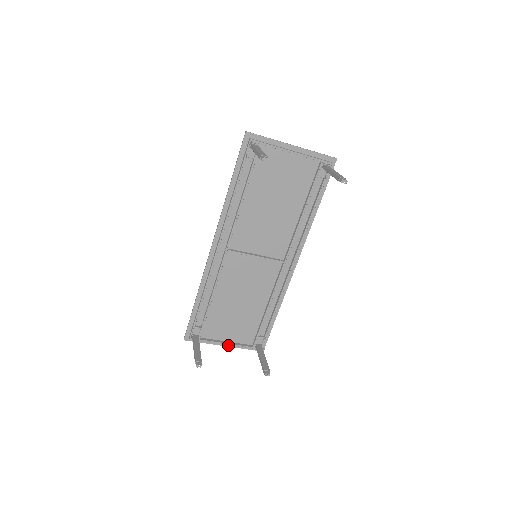
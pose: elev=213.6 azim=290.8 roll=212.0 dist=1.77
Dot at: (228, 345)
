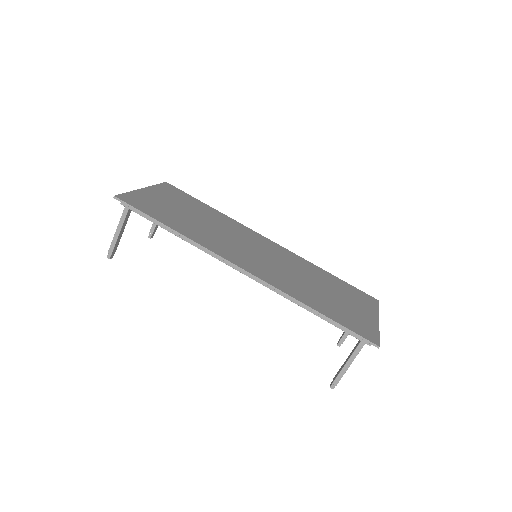
Dot at: (146, 190)
